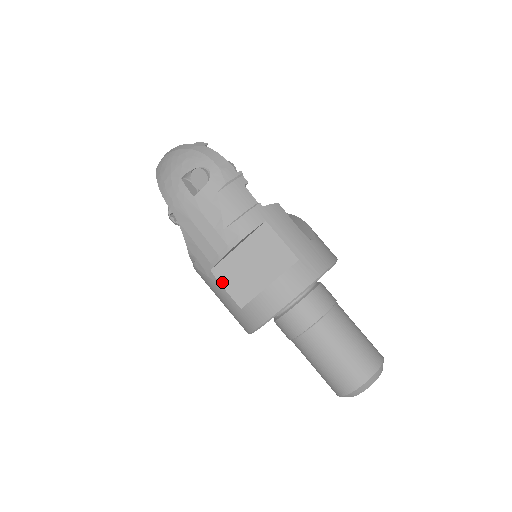
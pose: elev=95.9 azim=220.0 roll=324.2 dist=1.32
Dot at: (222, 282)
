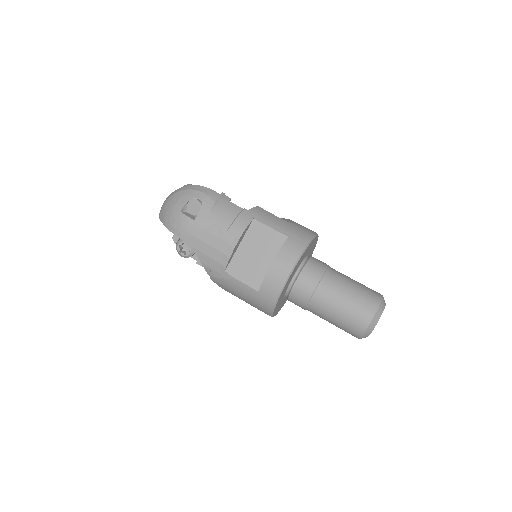
Dot at: (237, 277)
